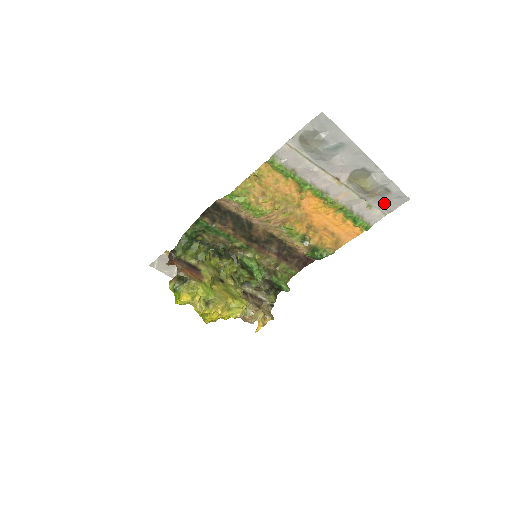
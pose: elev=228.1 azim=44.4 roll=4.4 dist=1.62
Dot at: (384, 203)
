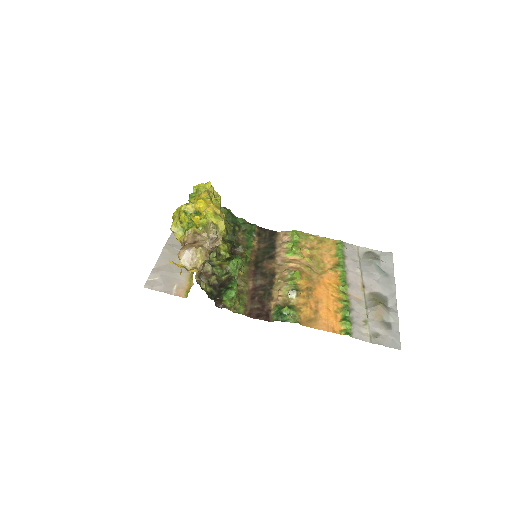
Dot at: (378, 333)
